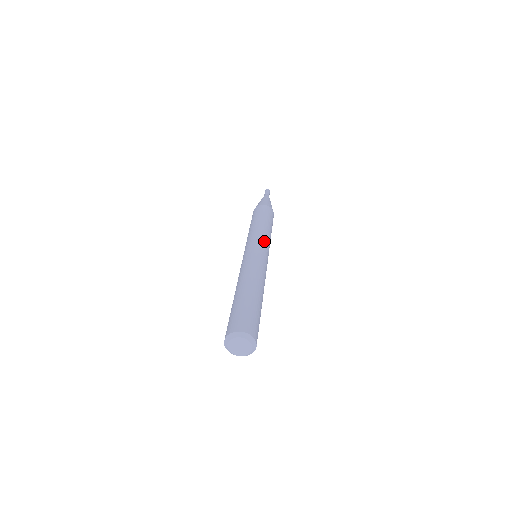
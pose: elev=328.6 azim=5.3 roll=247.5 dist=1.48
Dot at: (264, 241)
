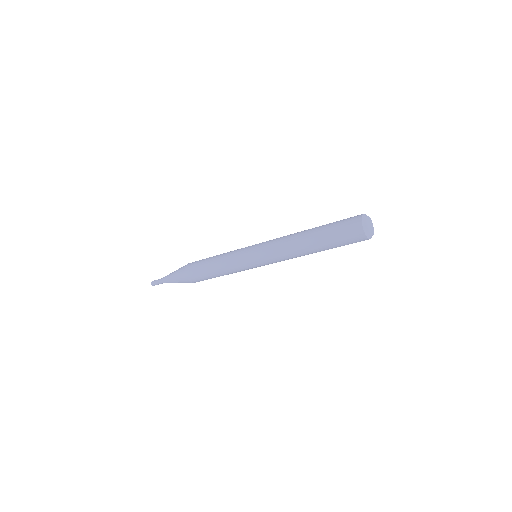
Dot at: occluded
